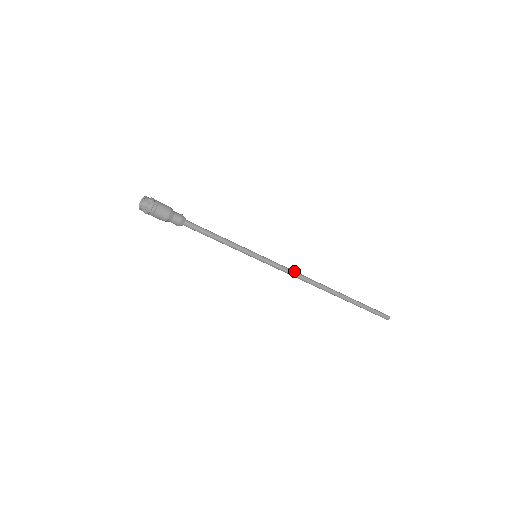
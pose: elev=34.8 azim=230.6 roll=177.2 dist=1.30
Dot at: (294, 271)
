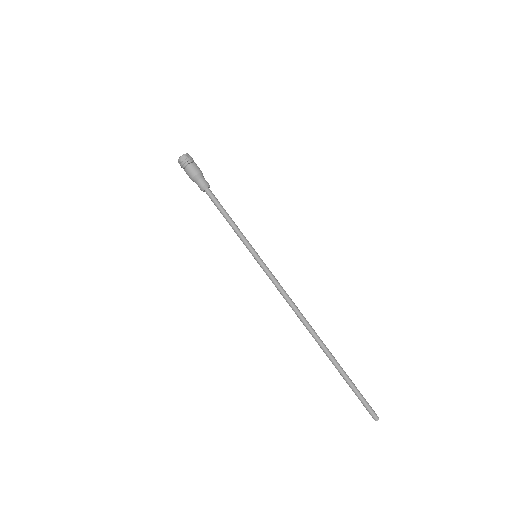
Dot at: (285, 294)
